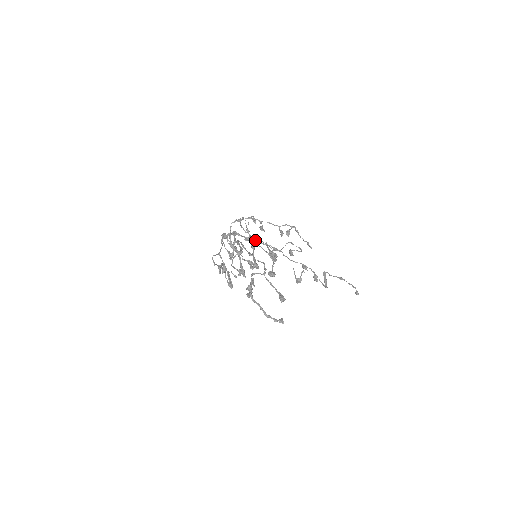
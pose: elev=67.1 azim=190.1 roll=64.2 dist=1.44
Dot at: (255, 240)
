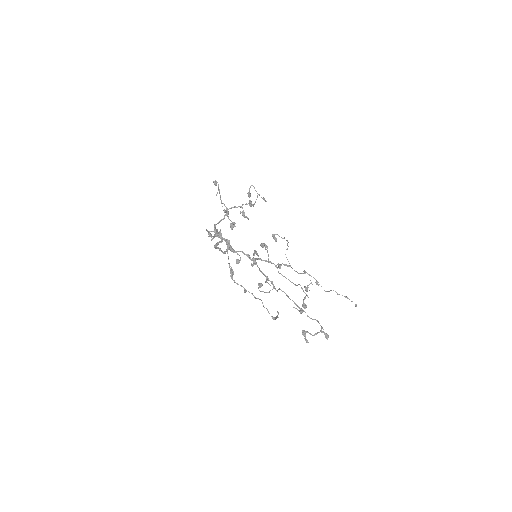
Dot at: occluded
